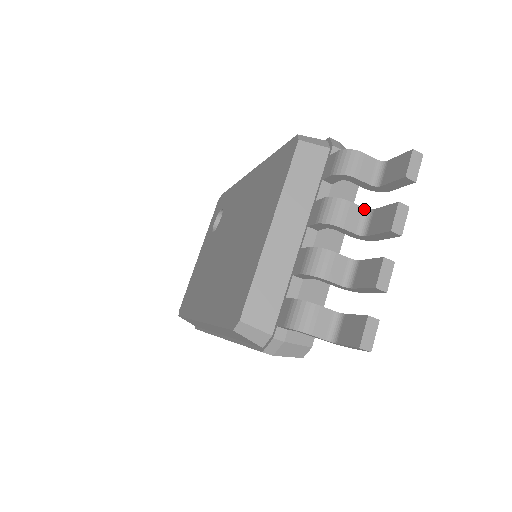
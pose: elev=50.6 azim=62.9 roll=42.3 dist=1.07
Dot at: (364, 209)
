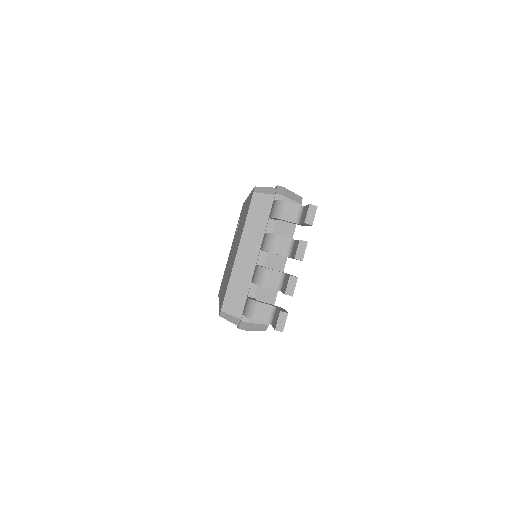
Dot at: (290, 239)
